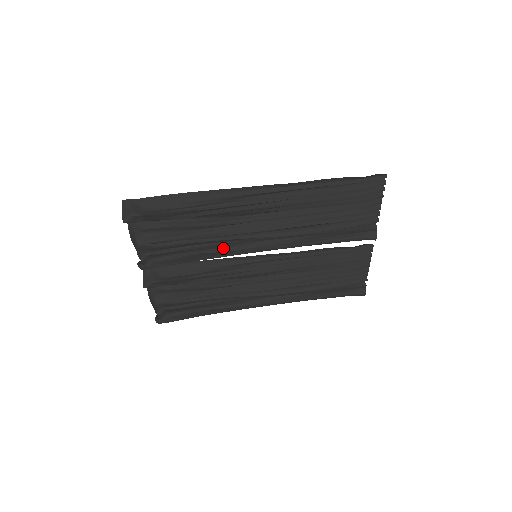
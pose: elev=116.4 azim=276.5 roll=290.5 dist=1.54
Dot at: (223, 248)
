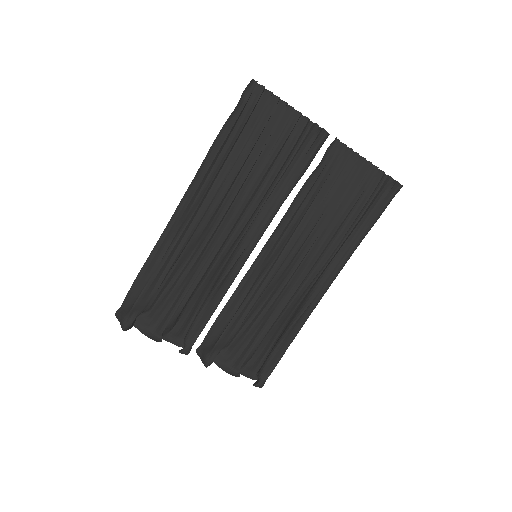
Dot at: (220, 277)
